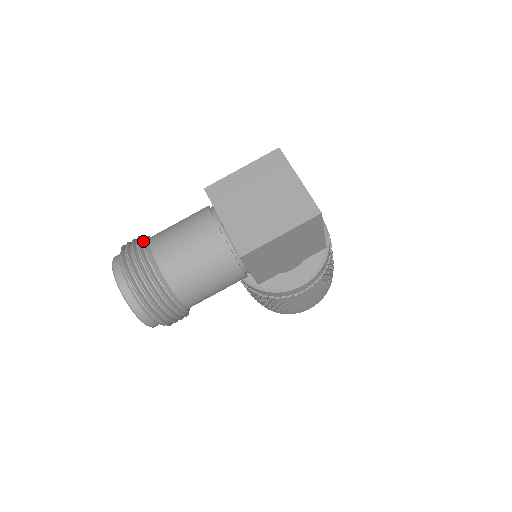
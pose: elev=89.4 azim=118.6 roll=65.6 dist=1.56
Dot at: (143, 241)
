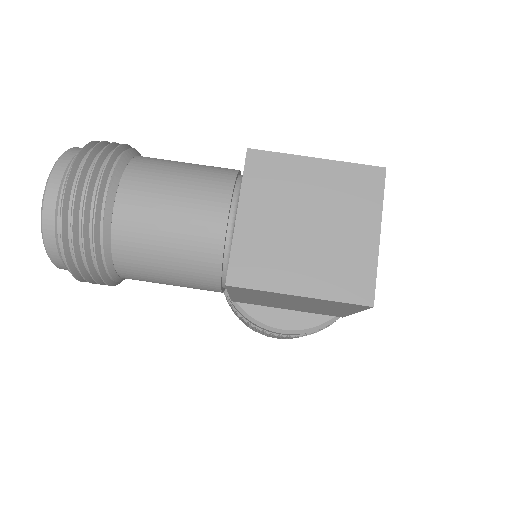
Dot at: (118, 159)
